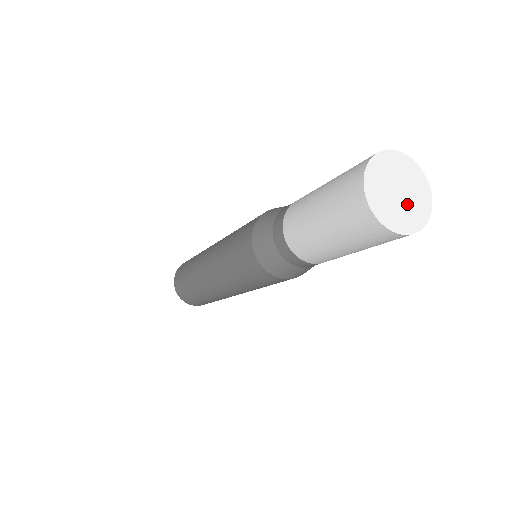
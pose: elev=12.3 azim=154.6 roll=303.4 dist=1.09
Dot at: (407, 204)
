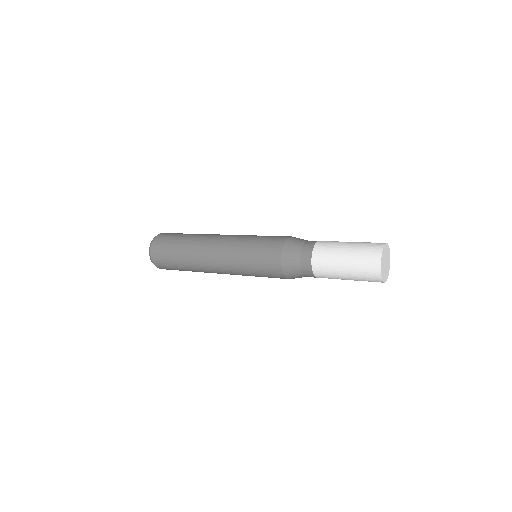
Dot at: (387, 265)
